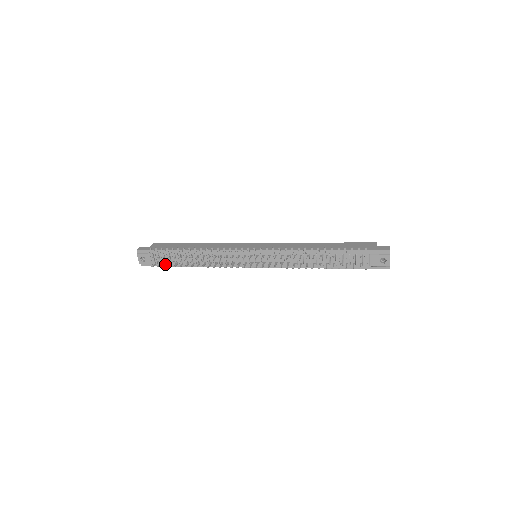
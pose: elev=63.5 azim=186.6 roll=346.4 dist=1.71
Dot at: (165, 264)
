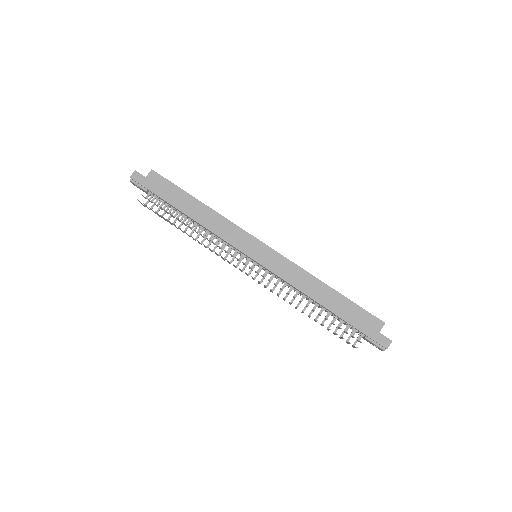
Dot at: (159, 208)
